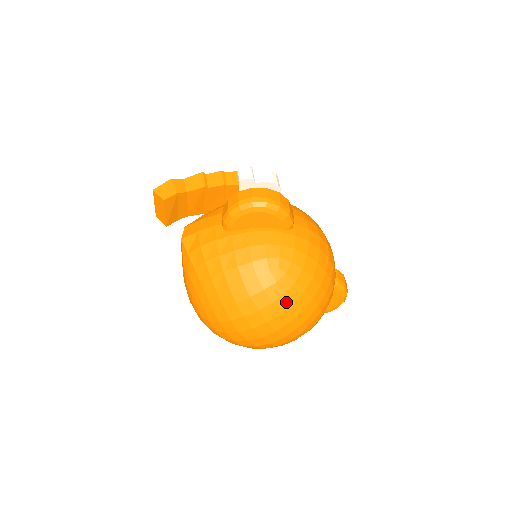
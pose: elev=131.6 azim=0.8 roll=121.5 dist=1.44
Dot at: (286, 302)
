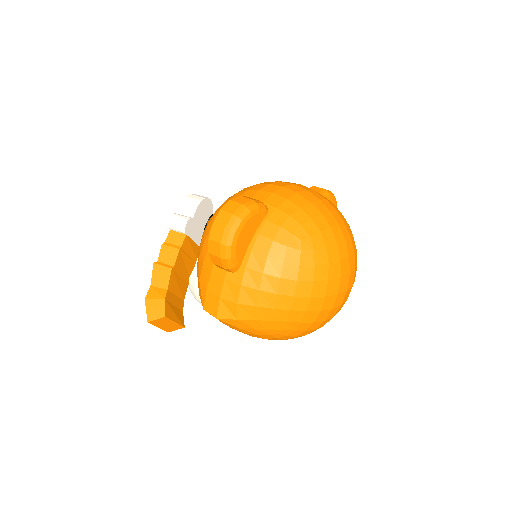
Dot at: (333, 251)
